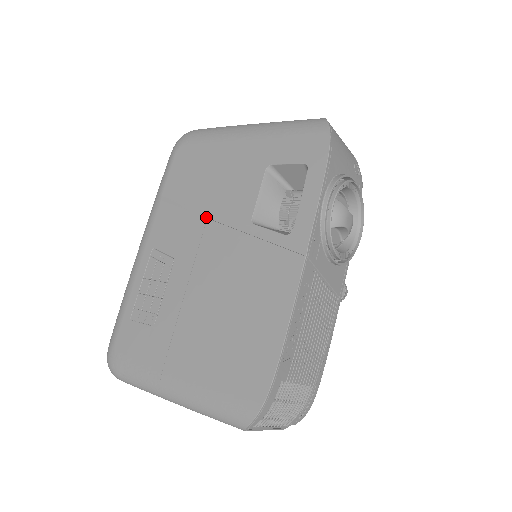
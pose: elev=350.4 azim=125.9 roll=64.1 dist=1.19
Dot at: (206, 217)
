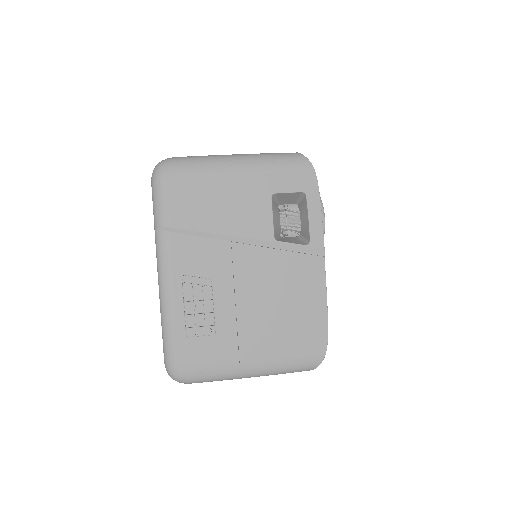
Dot at: (230, 241)
